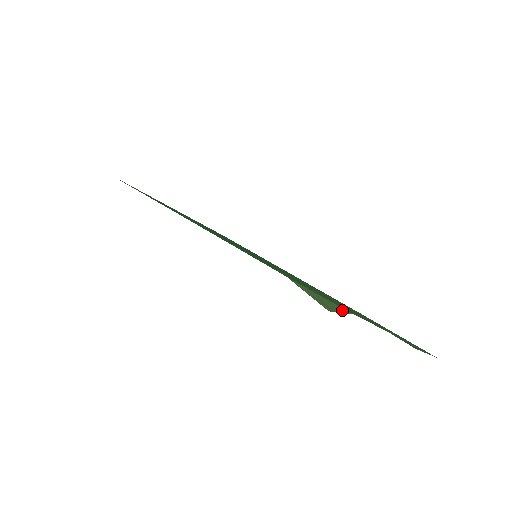
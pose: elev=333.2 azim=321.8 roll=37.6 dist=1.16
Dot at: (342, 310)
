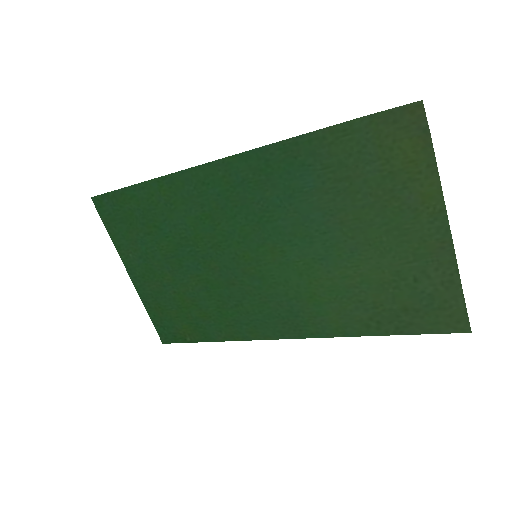
Dot at: (423, 126)
